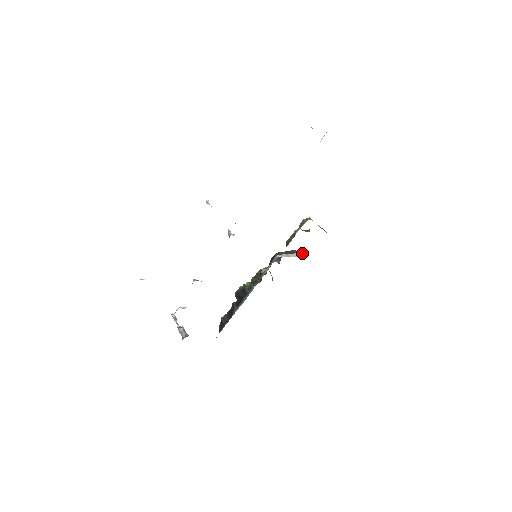
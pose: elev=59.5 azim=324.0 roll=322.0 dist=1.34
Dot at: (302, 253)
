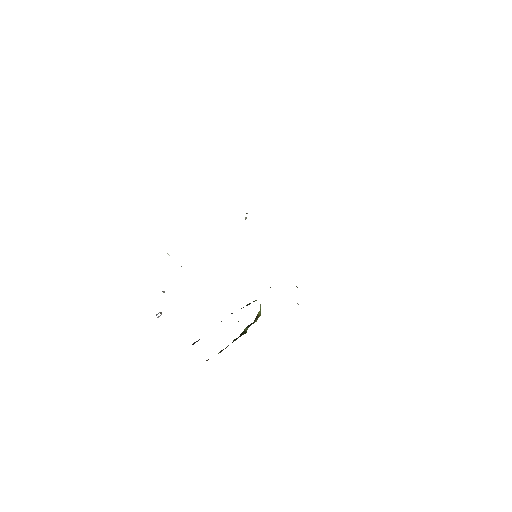
Dot at: occluded
